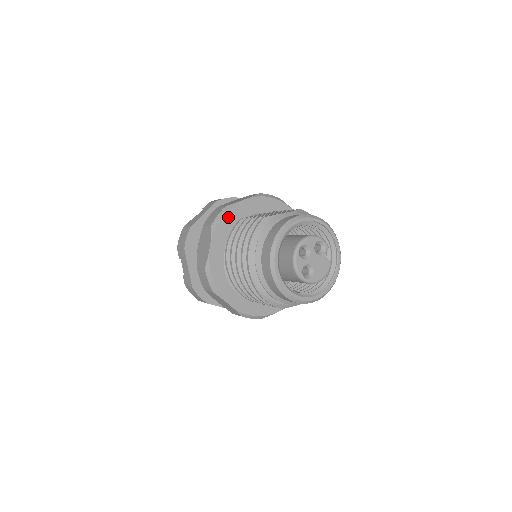
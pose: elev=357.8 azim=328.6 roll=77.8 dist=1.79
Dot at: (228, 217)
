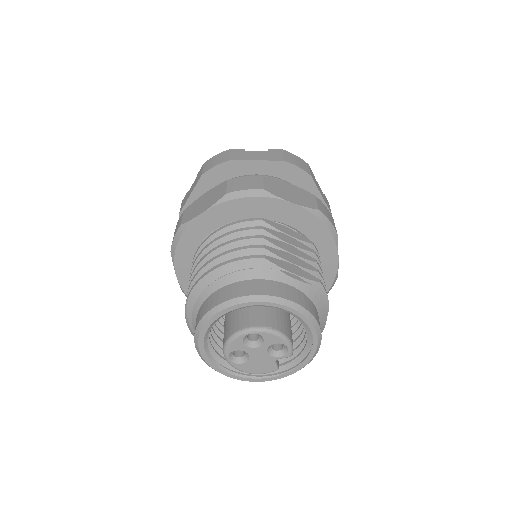
Dot at: (252, 203)
